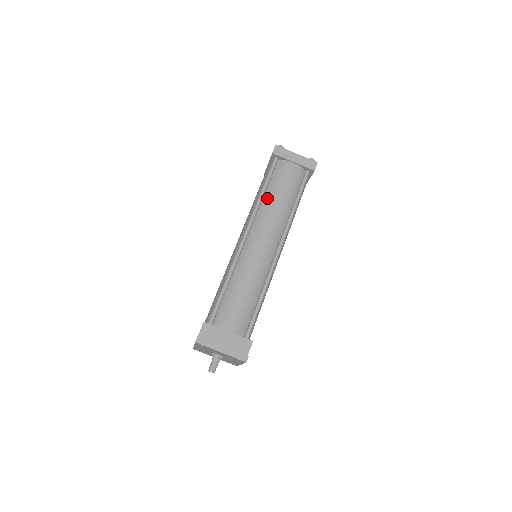
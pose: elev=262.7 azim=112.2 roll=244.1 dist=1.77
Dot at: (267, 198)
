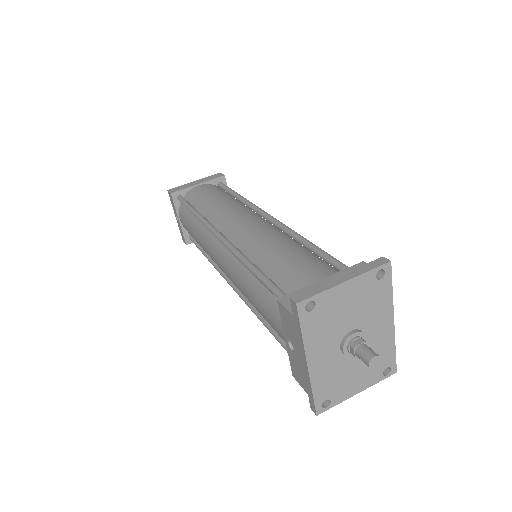
Dot at: (205, 210)
